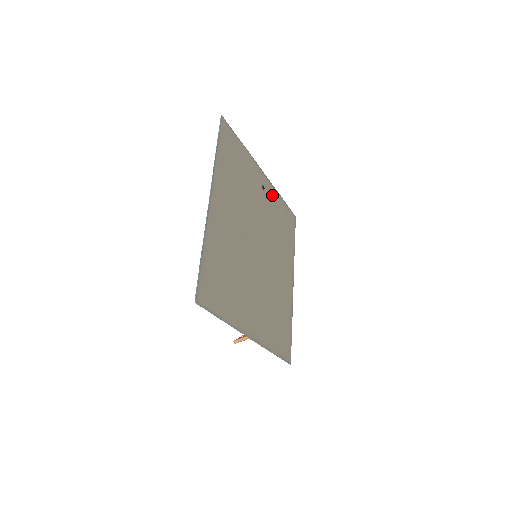
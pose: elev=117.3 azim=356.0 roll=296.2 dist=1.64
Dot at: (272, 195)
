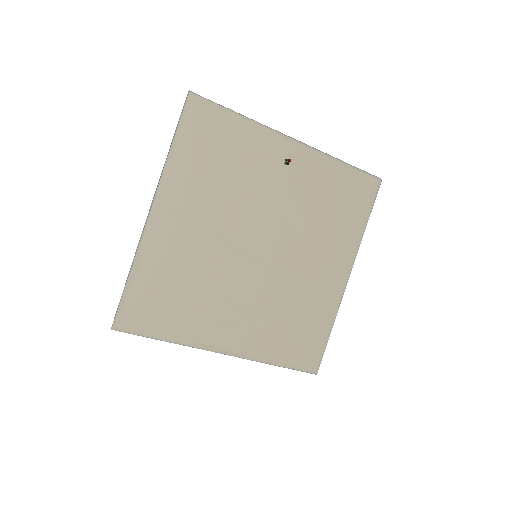
Dot at: (313, 165)
